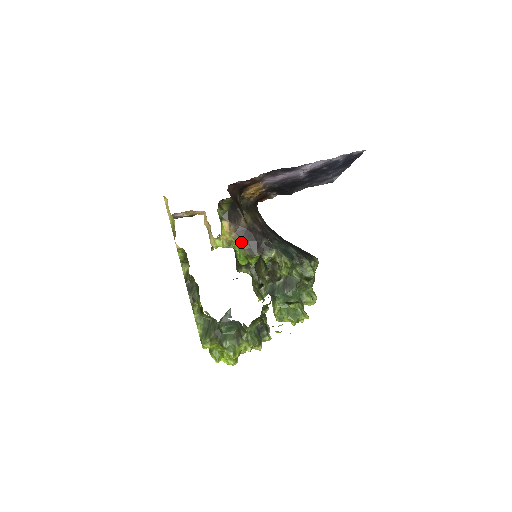
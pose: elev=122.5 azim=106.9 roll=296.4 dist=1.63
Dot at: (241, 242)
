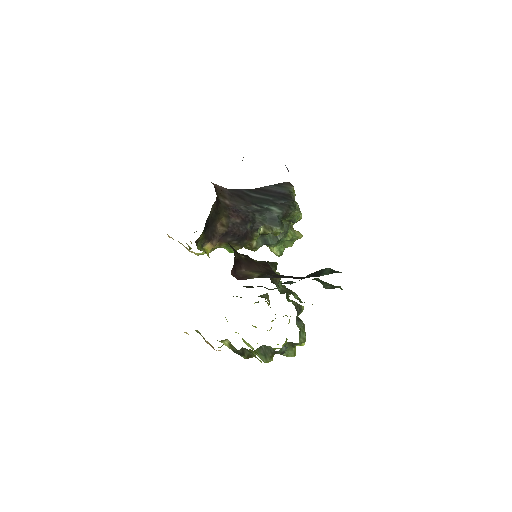
Dot at: (228, 244)
